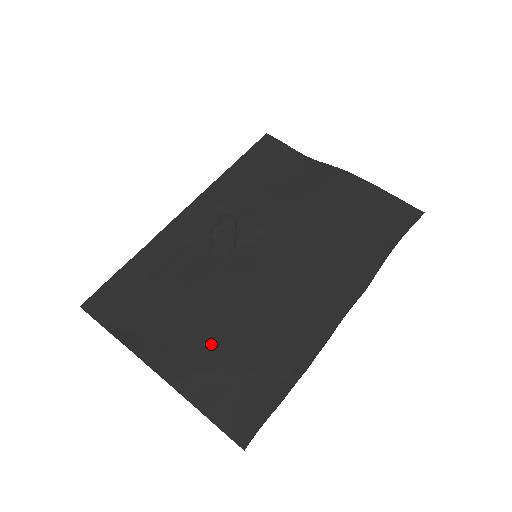
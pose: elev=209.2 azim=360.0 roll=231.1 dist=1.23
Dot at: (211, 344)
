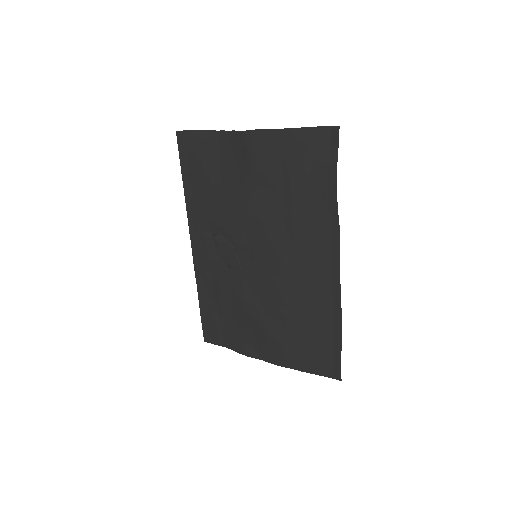
Dot at: (280, 333)
